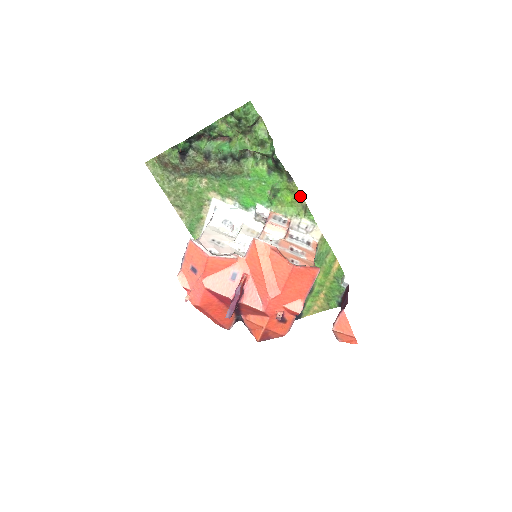
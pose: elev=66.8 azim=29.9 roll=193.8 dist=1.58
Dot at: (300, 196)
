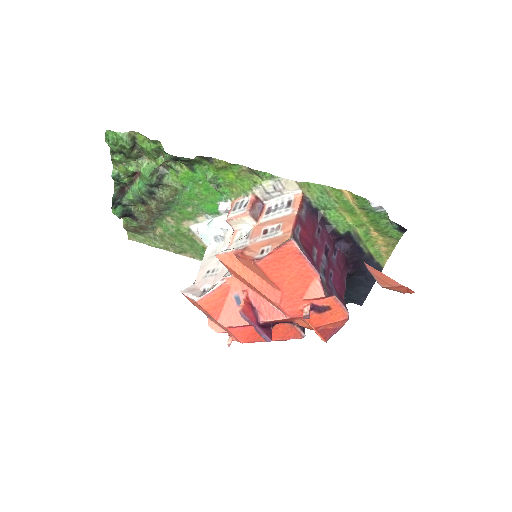
Dot at: (235, 166)
